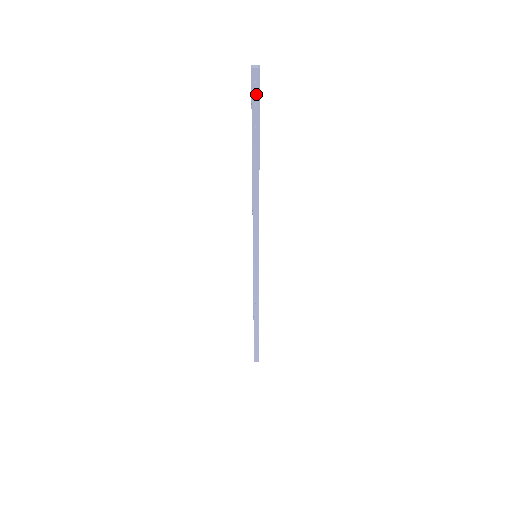
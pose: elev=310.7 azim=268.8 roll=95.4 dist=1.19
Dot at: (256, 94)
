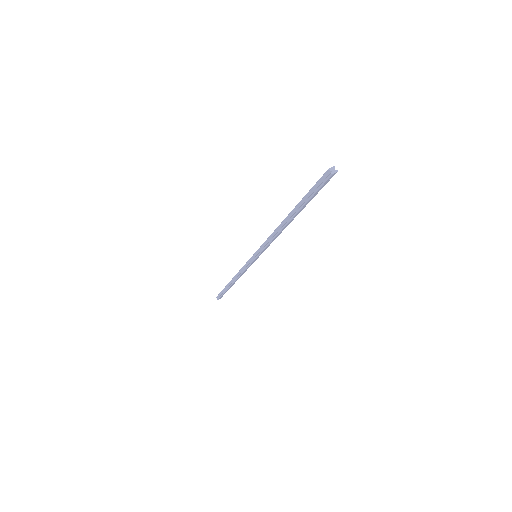
Dot at: (324, 185)
